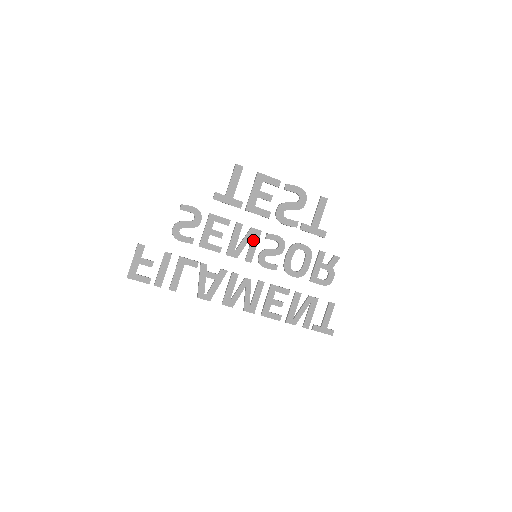
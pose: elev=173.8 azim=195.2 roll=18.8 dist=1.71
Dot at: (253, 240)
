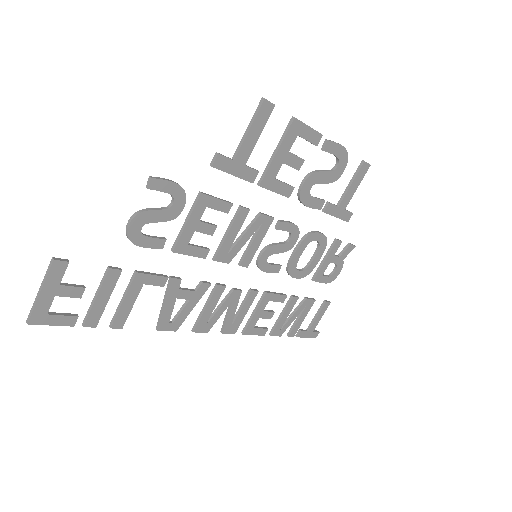
Dot at: (258, 233)
